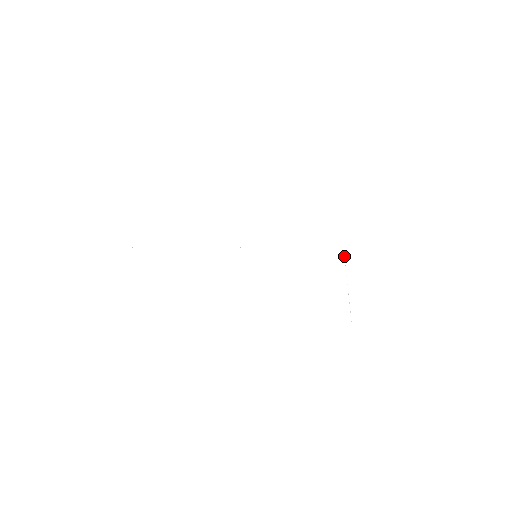
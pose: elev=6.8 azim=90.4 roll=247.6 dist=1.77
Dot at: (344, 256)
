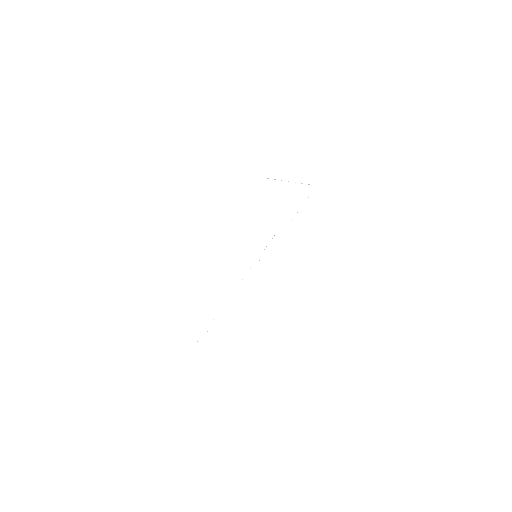
Dot at: occluded
